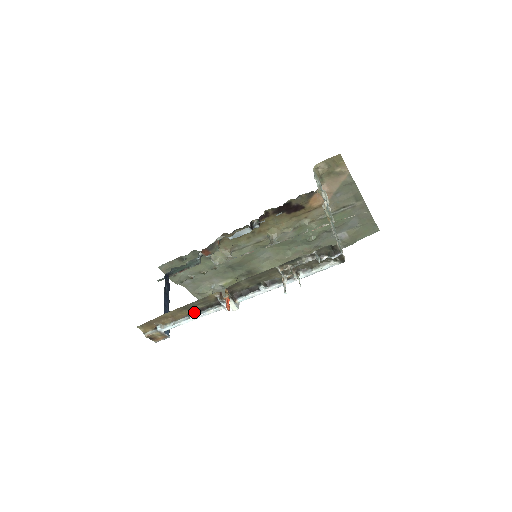
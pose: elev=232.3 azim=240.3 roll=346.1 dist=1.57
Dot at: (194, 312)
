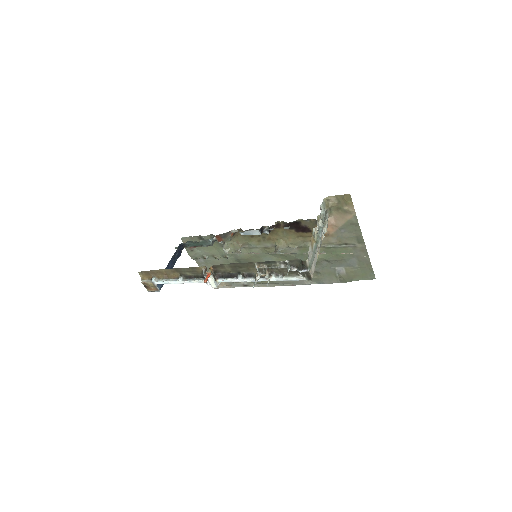
Dot at: (183, 277)
